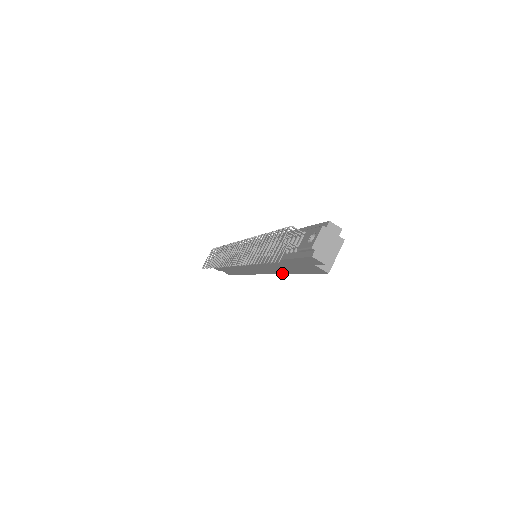
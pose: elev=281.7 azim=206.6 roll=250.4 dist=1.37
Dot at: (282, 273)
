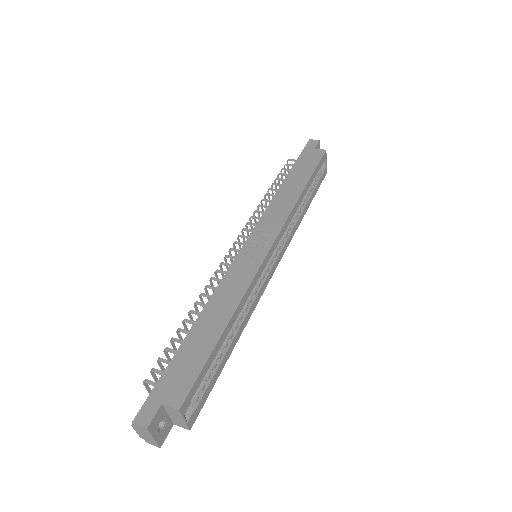
Dot at: (246, 322)
